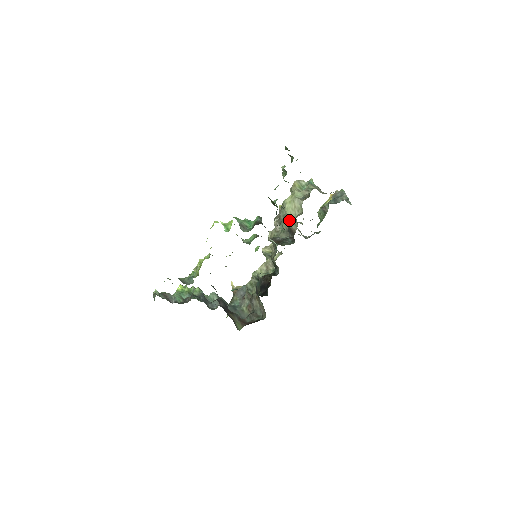
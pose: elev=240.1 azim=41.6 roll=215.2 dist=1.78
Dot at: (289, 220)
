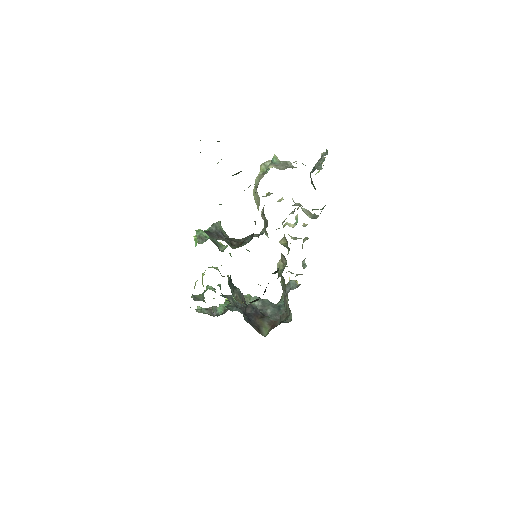
Dot at: occluded
